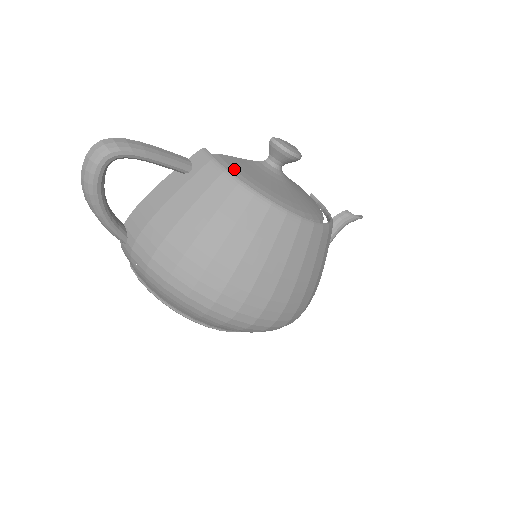
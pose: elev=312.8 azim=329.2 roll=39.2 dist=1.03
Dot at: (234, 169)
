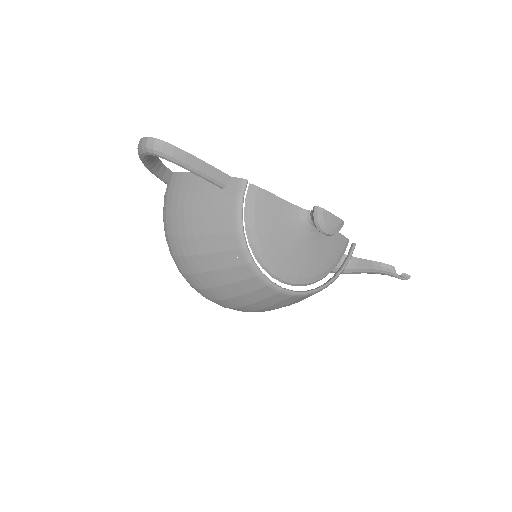
Dot at: (255, 212)
